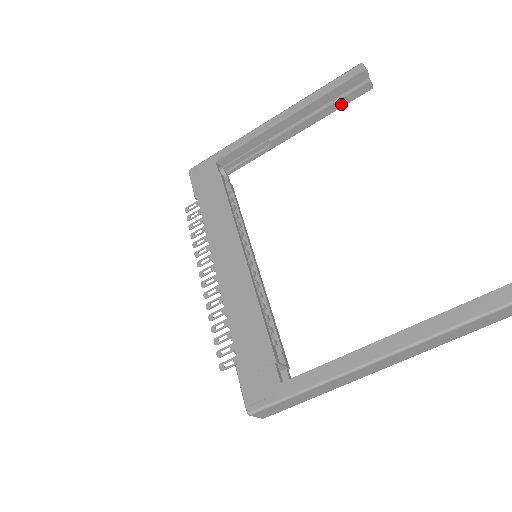
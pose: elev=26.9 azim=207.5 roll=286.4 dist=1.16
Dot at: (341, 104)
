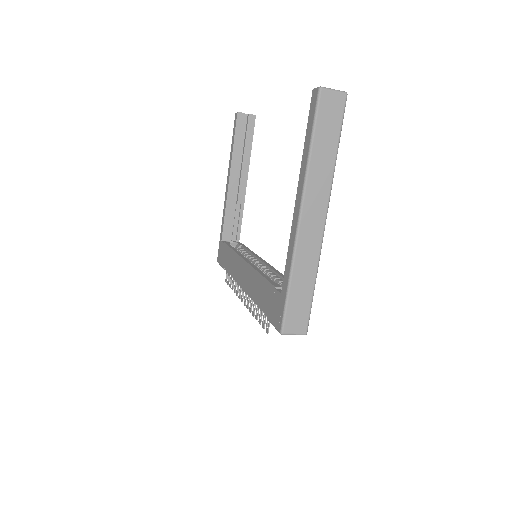
Dot at: (250, 141)
